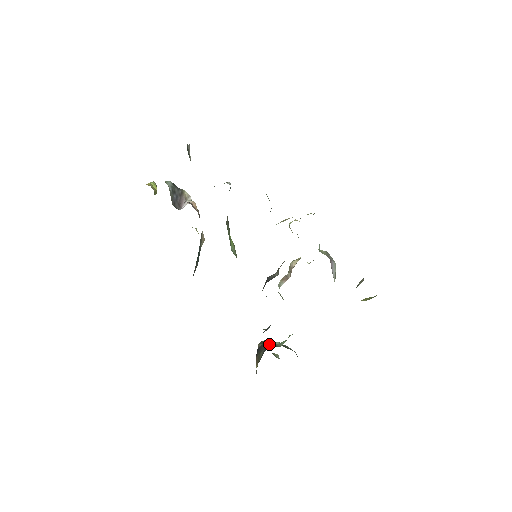
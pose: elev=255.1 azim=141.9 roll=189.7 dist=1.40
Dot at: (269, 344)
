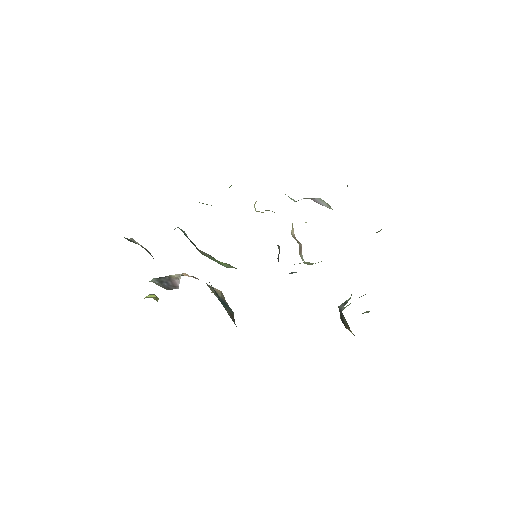
Dot at: (341, 306)
